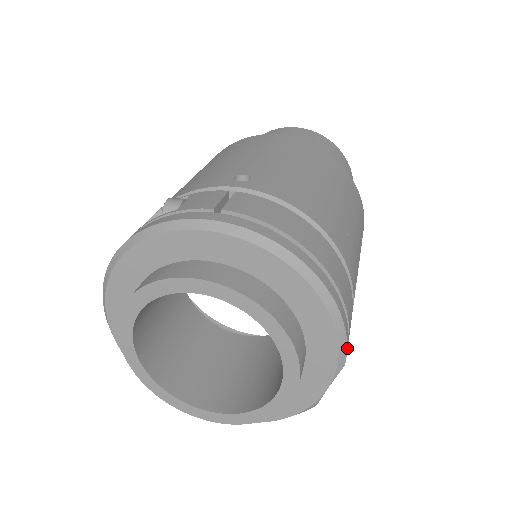
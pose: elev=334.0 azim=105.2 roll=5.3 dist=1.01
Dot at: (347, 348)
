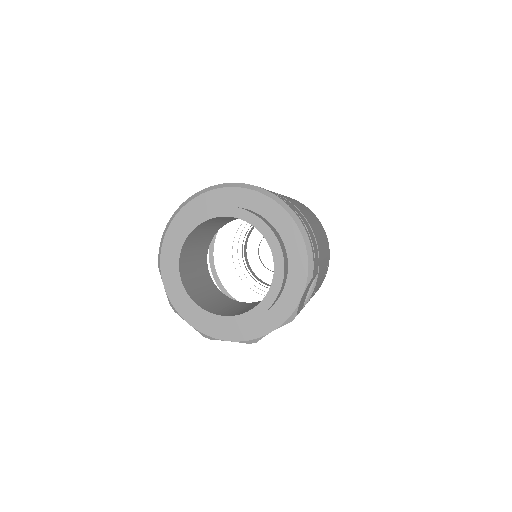
Dot at: (314, 265)
